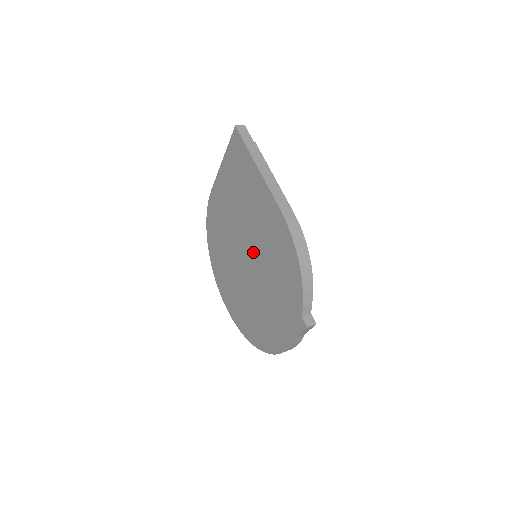
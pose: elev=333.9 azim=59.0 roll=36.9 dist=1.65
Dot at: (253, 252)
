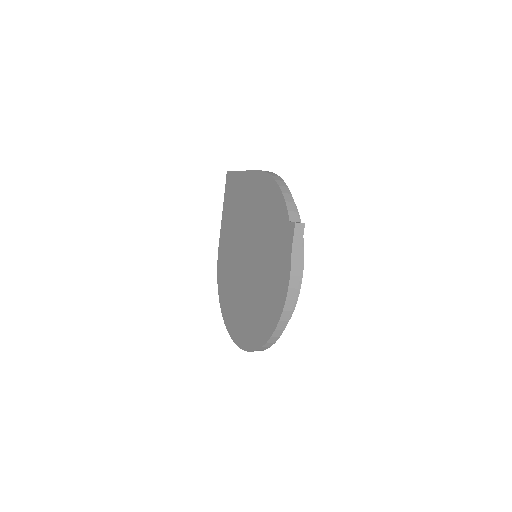
Dot at: (250, 239)
